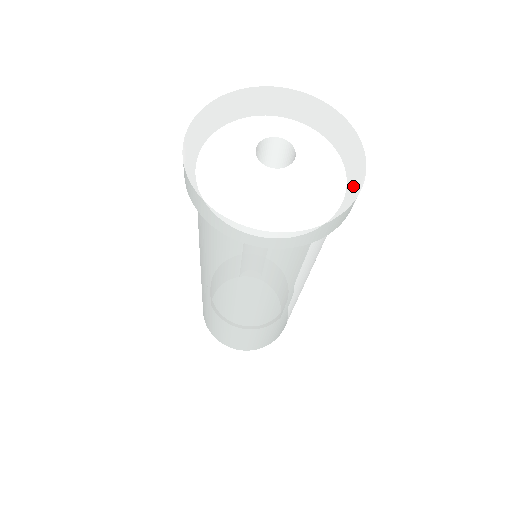
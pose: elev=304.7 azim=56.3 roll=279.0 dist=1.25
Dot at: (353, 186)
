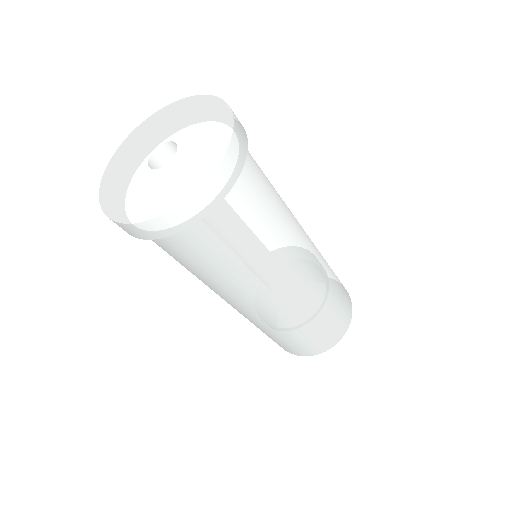
Dot at: (215, 159)
